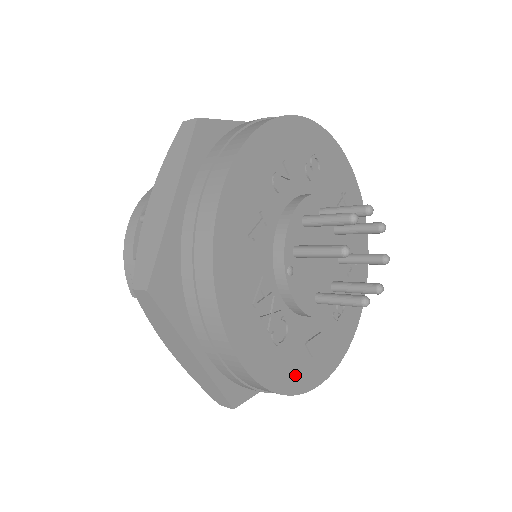
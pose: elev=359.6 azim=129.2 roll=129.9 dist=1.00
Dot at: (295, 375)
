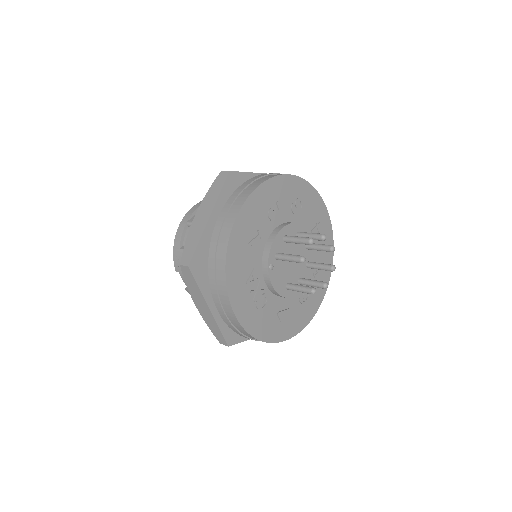
Dot at: (268, 330)
